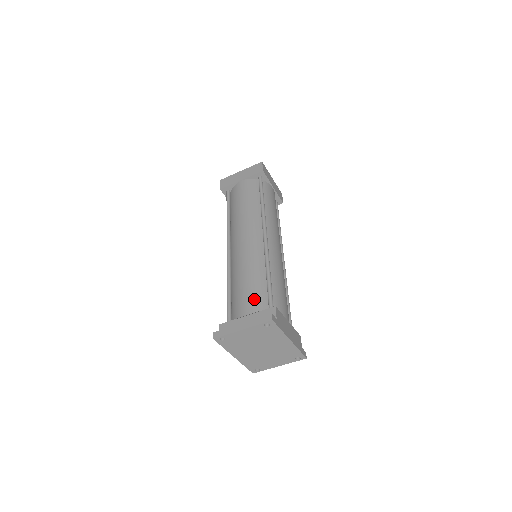
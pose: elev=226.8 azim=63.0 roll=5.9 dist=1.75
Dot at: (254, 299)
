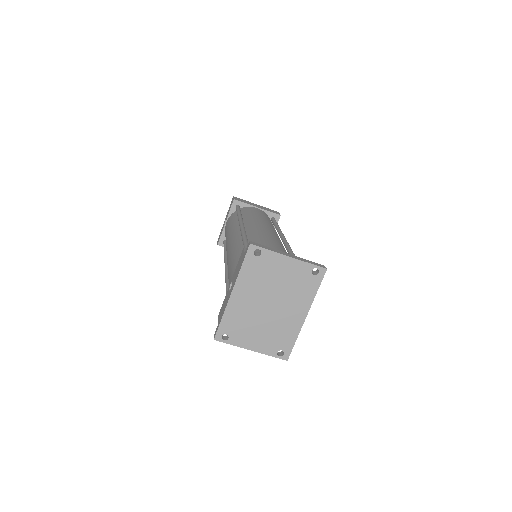
Dot at: occluded
